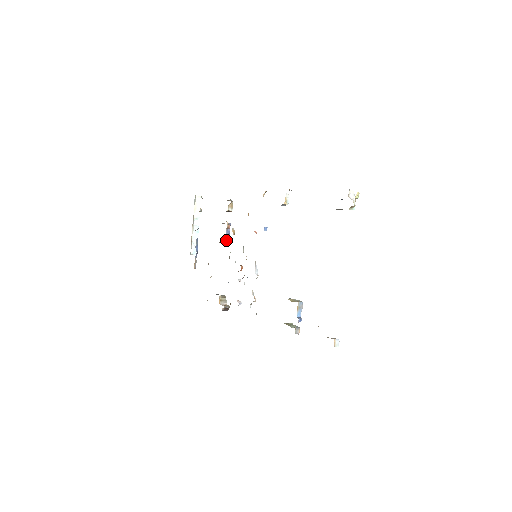
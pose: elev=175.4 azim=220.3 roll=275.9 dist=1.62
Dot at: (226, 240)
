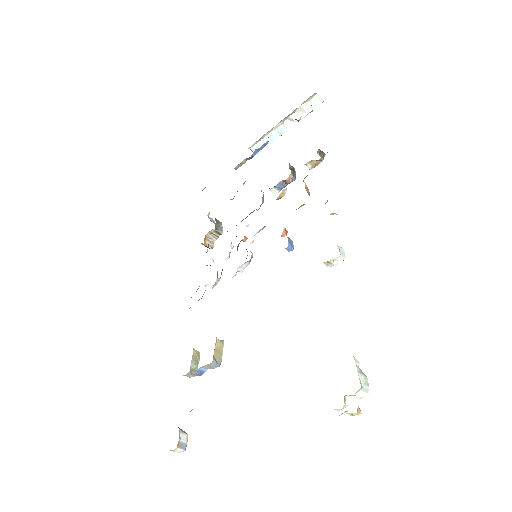
Dot at: (271, 191)
